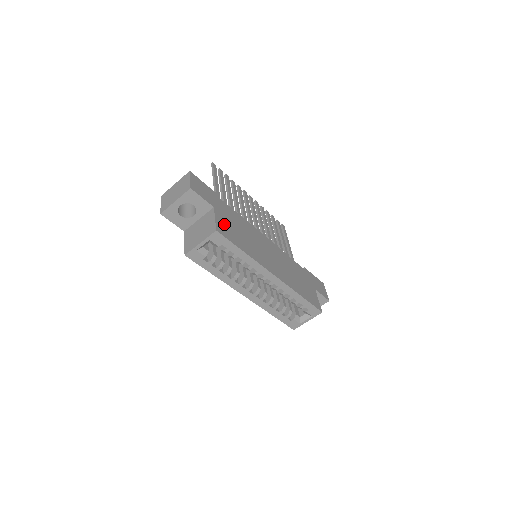
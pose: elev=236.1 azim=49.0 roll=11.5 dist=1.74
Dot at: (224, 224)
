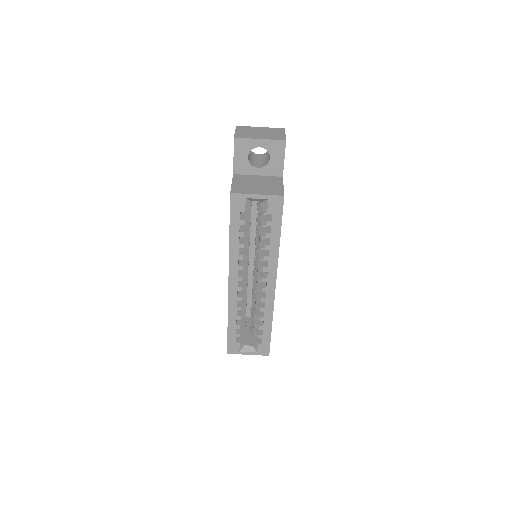
Dot at: occluded
